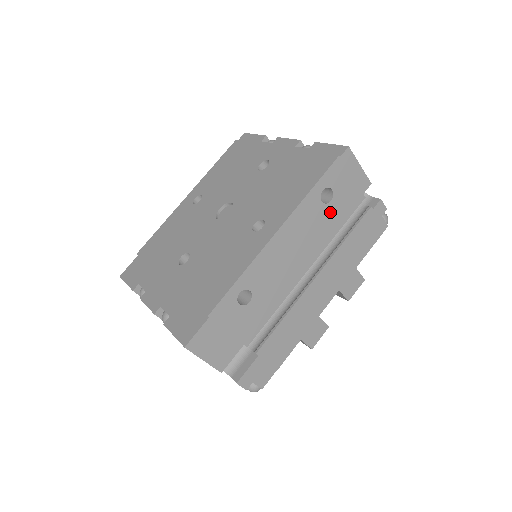
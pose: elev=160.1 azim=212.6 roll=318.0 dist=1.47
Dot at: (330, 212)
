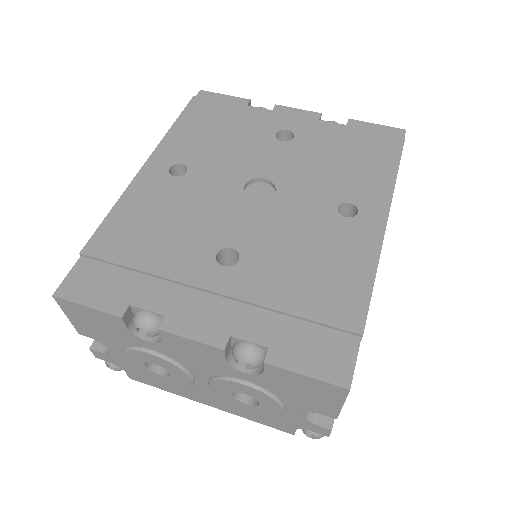
Dot at: occluded
